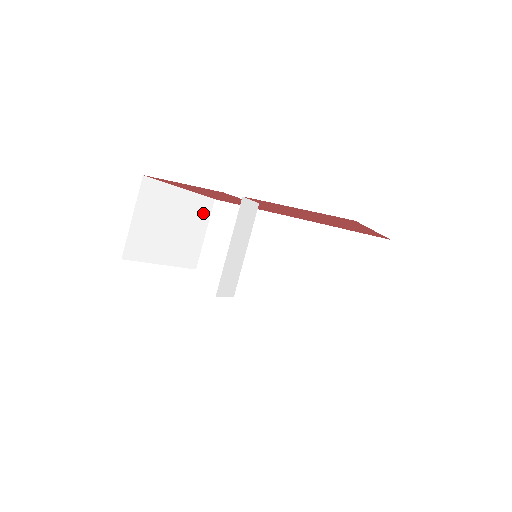
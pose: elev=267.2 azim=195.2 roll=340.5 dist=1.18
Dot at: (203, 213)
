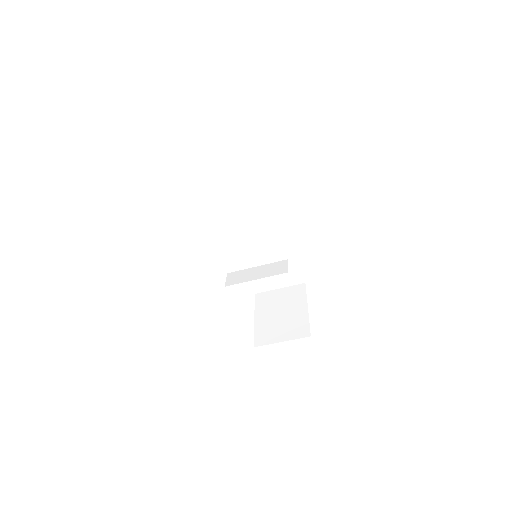
Dot at: occluded
